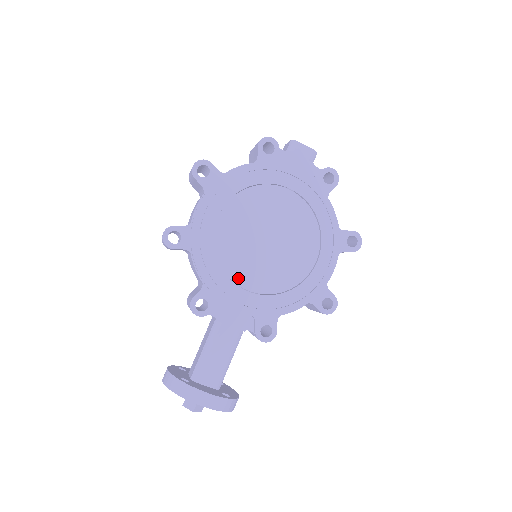
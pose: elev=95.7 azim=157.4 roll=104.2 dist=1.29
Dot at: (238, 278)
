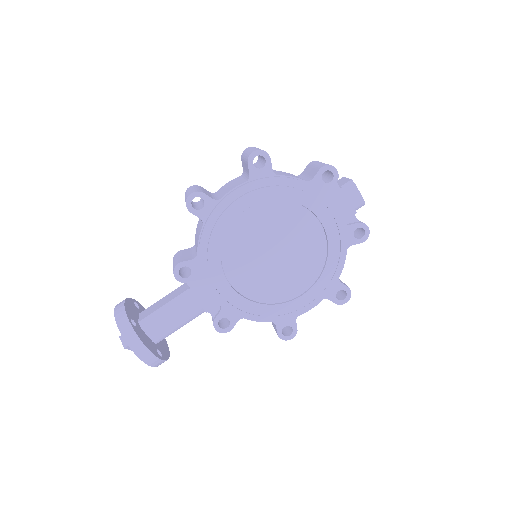
Dot at: (229, 269)
